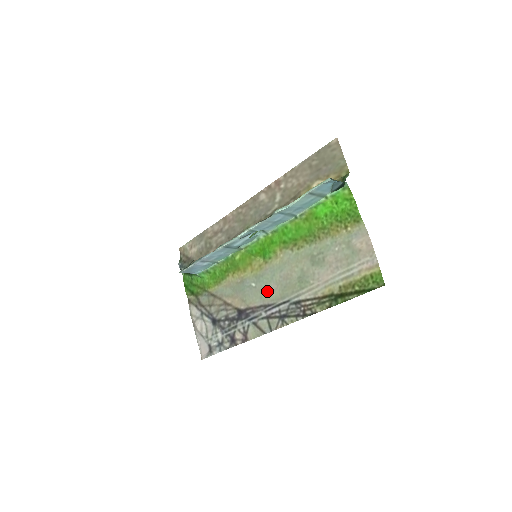
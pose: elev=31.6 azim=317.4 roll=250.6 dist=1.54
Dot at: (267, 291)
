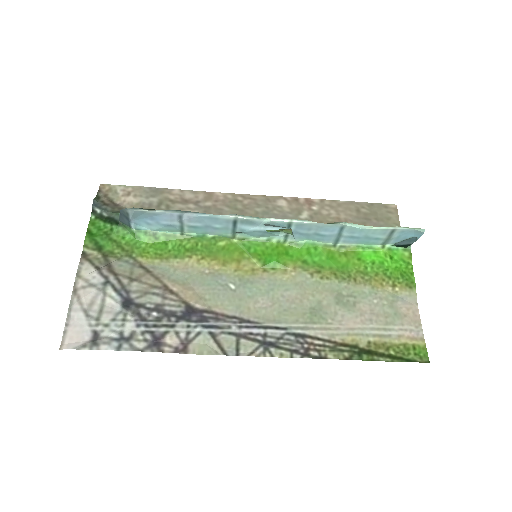
Dot at: (253, 303)
